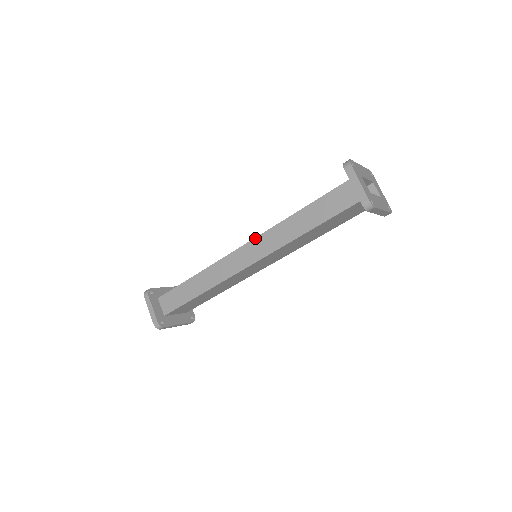
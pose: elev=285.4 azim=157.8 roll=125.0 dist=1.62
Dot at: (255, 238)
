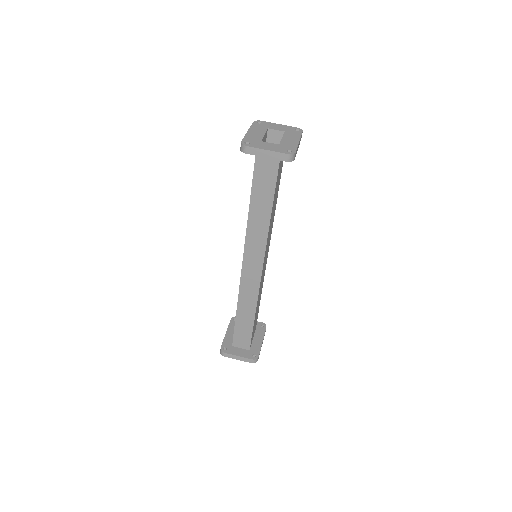
Dot at: (244, 251)
